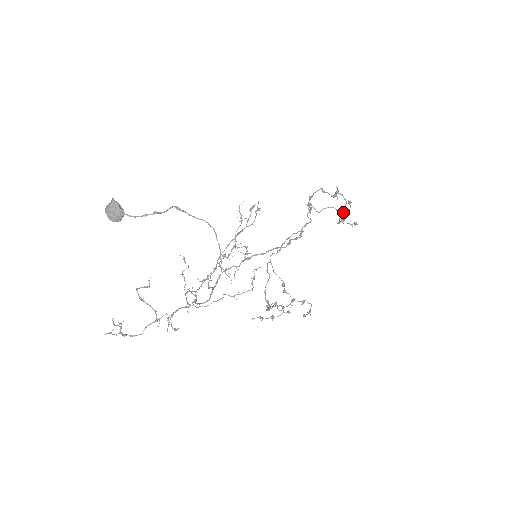
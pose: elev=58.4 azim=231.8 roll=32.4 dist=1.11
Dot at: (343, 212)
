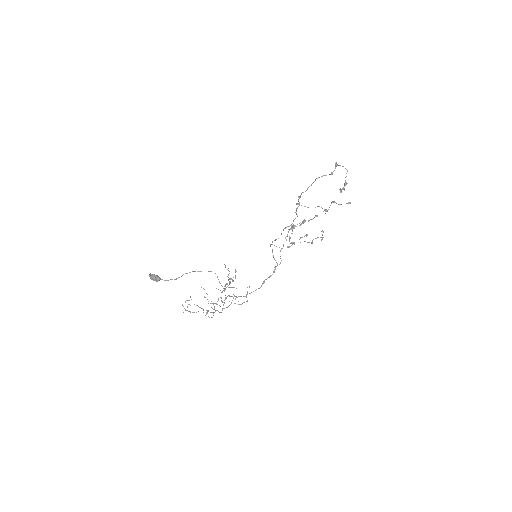
Dot at: (345, 177)
